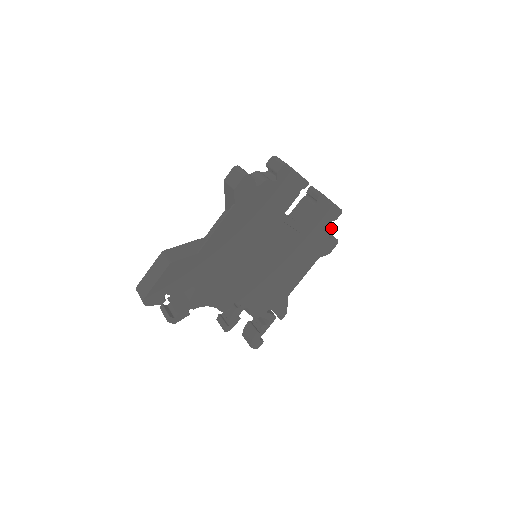
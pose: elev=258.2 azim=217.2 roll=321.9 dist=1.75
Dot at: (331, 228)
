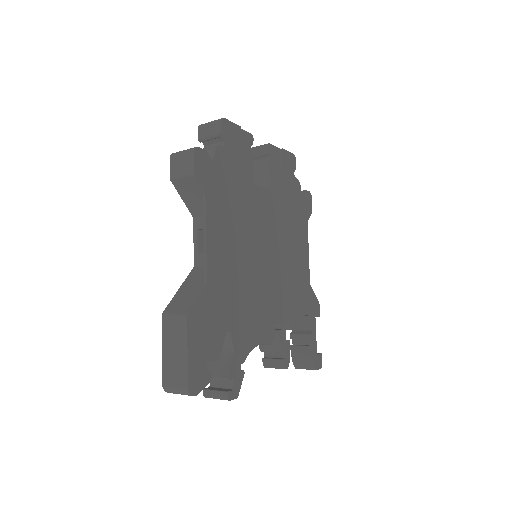
Dot at: (297, 181)
